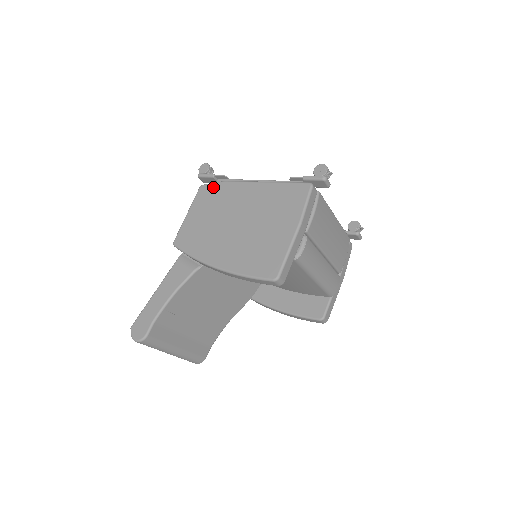
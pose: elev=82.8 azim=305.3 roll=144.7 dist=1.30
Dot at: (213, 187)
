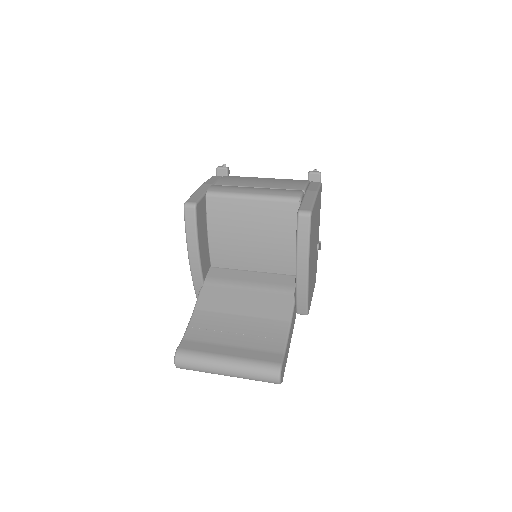
Dot at: occluded
